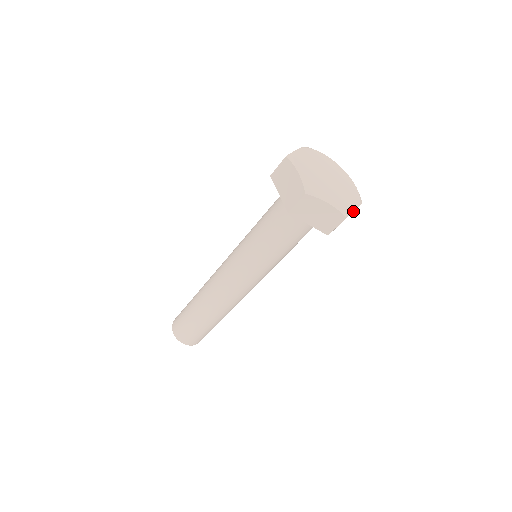
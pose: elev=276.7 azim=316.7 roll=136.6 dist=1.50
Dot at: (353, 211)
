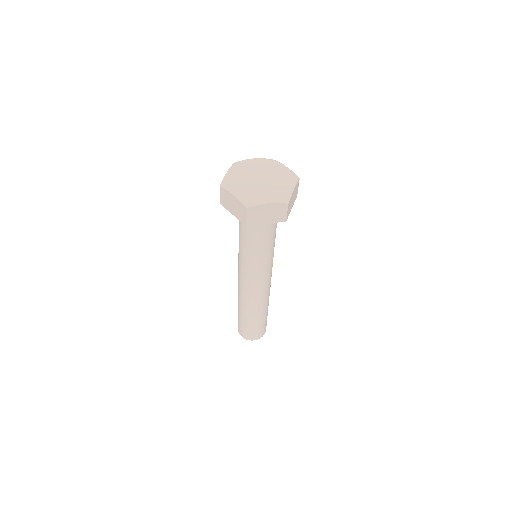
Dot at: (270, 207)
